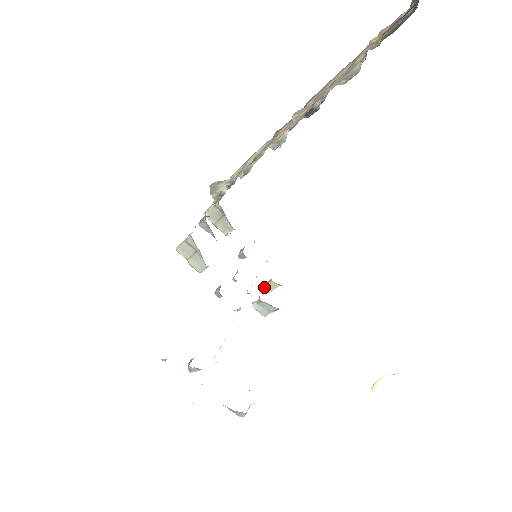
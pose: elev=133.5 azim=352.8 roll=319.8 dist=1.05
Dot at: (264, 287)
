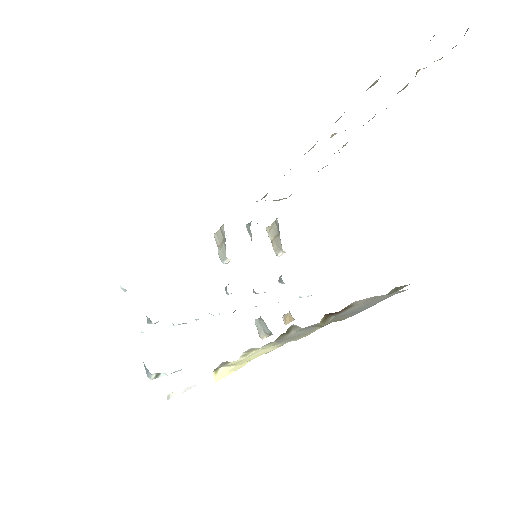
Dot at: (283, 317)
